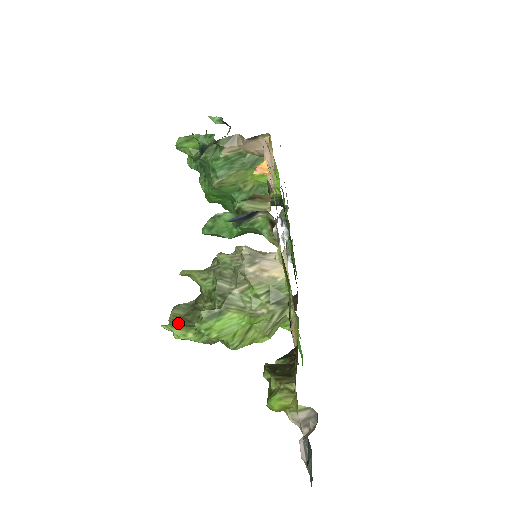
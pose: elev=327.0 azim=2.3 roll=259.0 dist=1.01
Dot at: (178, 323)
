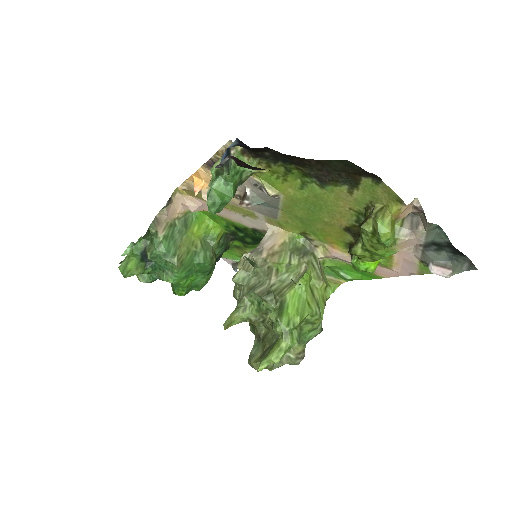
Dot at: (265, 354)
